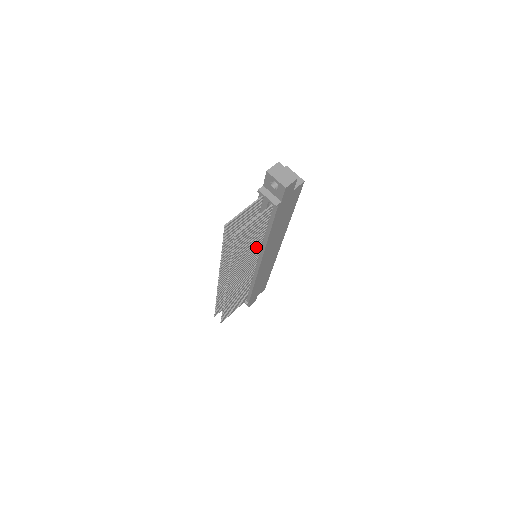
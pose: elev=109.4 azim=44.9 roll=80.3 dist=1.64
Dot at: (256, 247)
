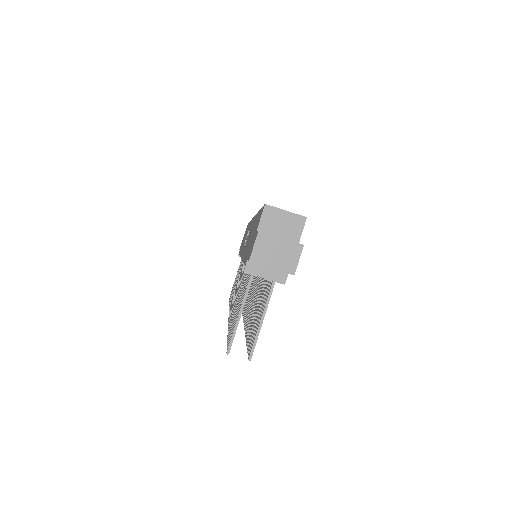
Dot at: (261, 279)
